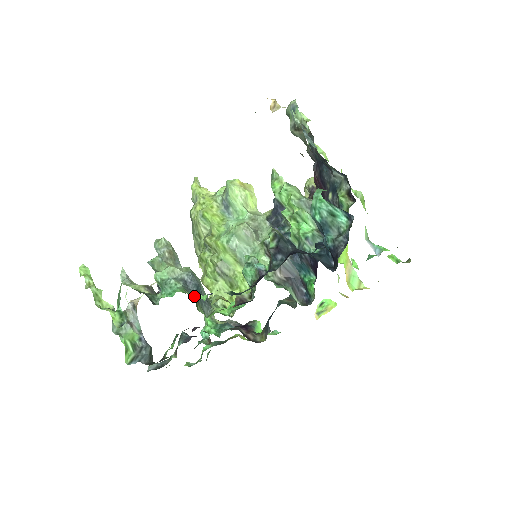
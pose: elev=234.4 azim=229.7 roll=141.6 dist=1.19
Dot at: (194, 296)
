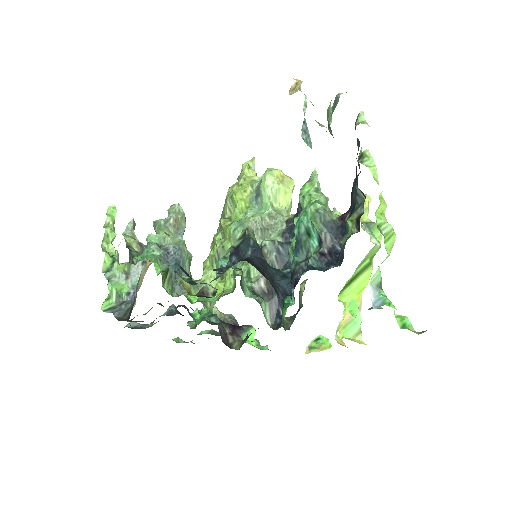
Dot at: (166, 269)
